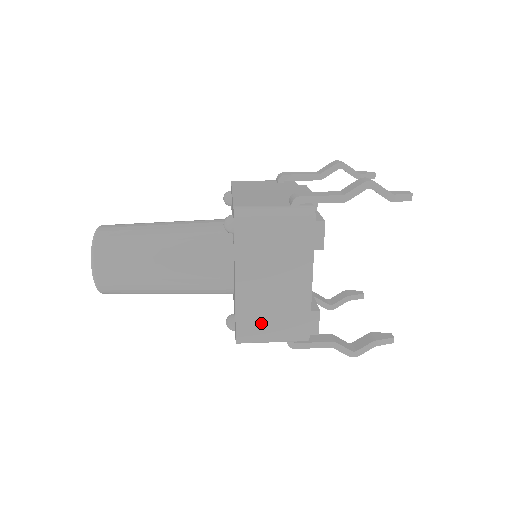
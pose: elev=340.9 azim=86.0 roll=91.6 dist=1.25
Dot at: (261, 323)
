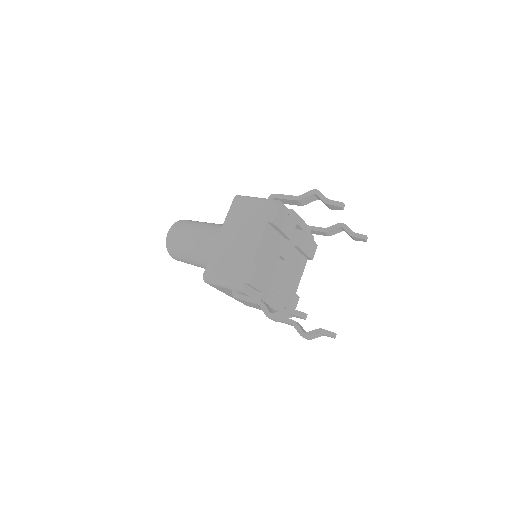
Dot at: (221, 266)
